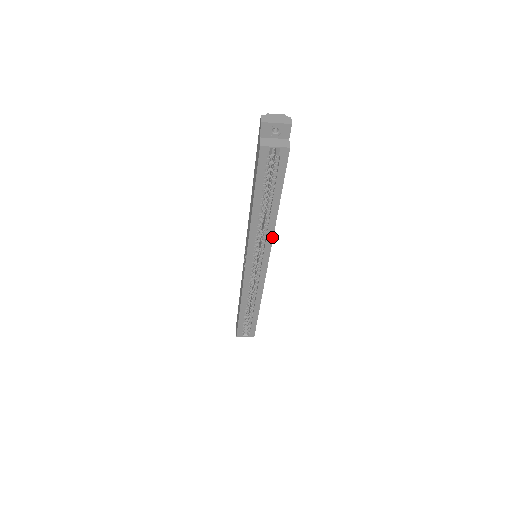
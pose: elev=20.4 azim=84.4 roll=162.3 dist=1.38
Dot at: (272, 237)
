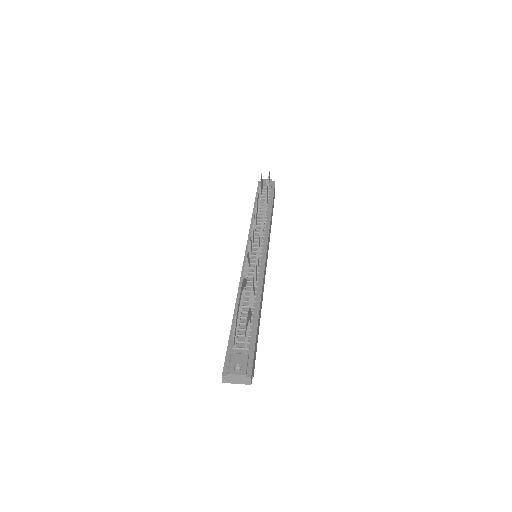
Dot at: occluded
